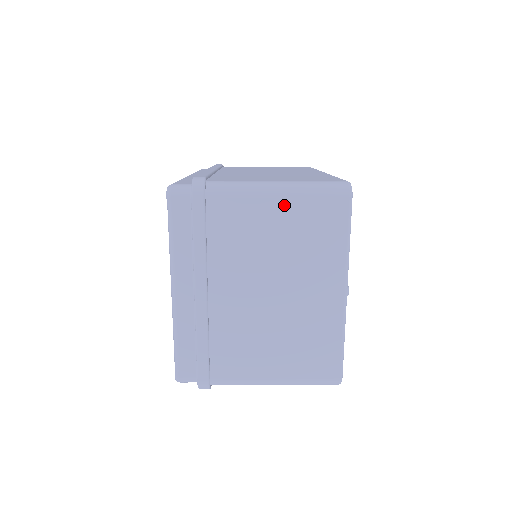
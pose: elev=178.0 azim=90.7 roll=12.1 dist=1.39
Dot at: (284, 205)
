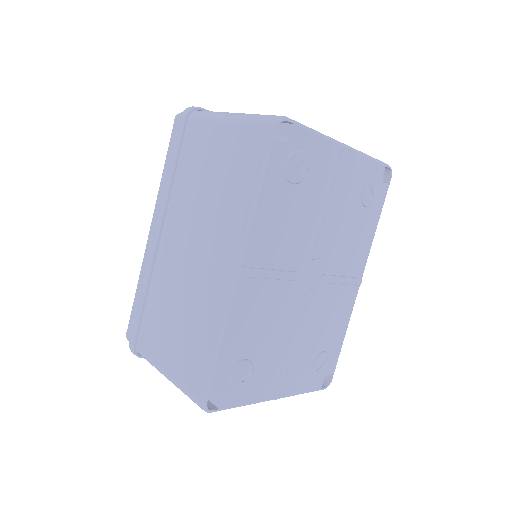
Dot at: occluded
